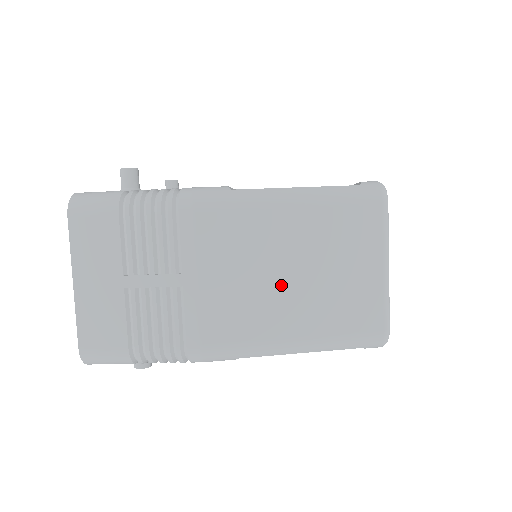
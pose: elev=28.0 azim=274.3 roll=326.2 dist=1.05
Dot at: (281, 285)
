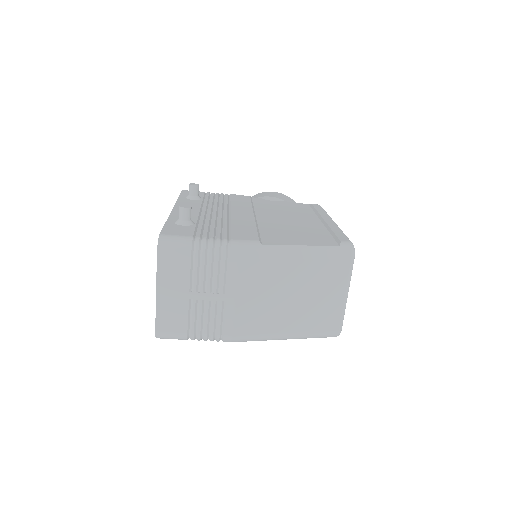
Dot at: (284, 303)
